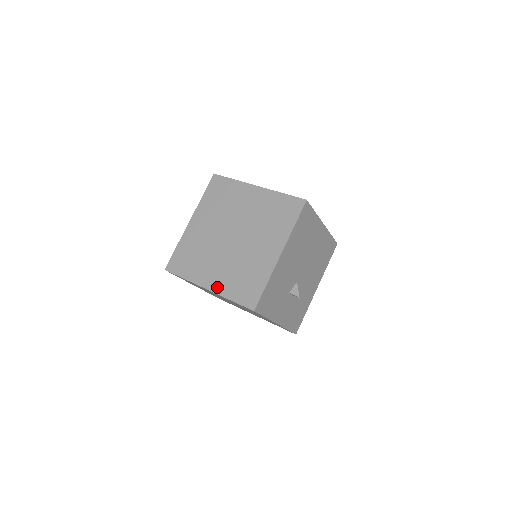
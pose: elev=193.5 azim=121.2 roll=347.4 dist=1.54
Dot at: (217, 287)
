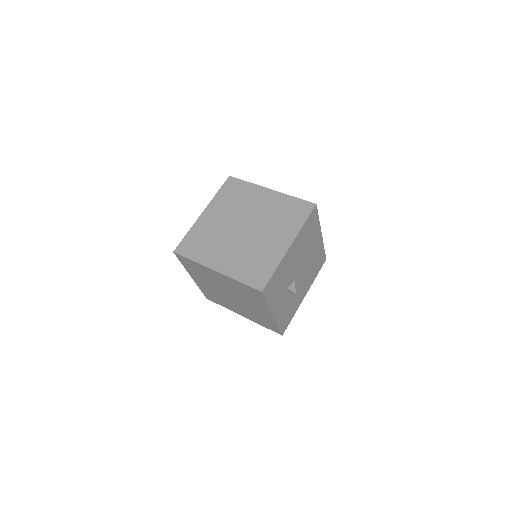
Dot at: (226, 269)
